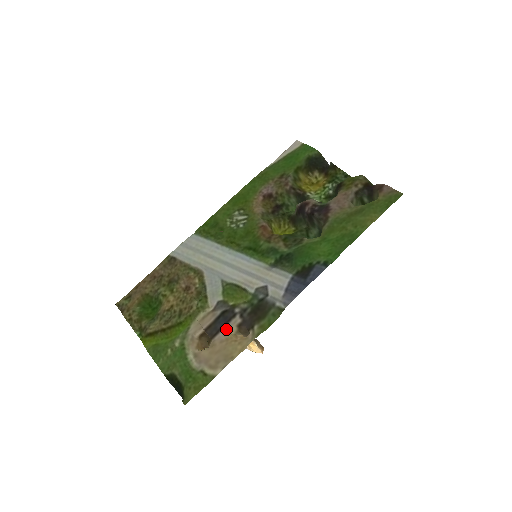
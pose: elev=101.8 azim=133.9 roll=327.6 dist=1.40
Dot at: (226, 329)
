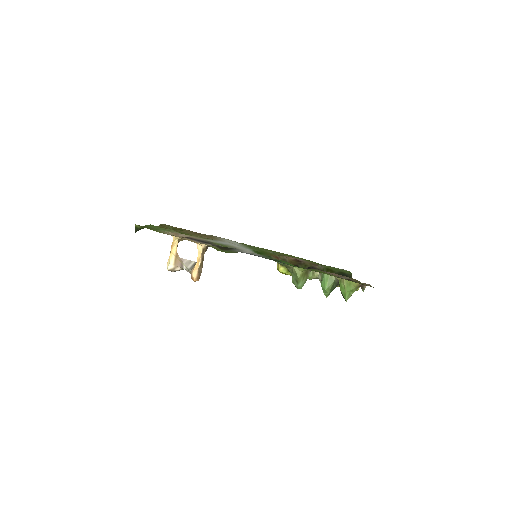
Dot at: (198, 241)
